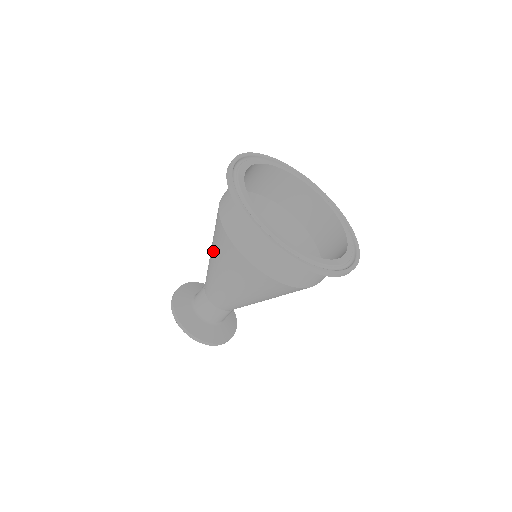
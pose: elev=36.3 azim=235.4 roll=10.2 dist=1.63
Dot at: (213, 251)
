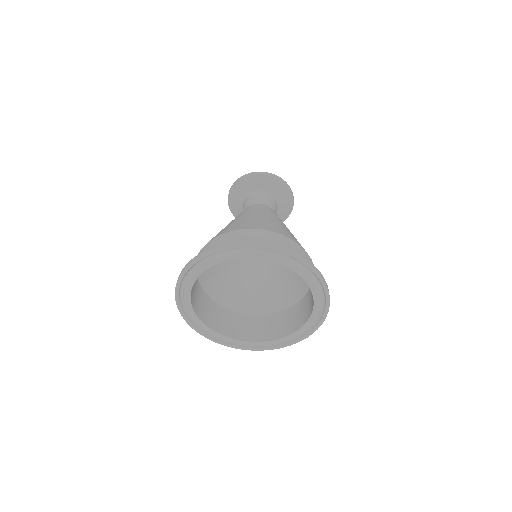
Dot at: occluded
